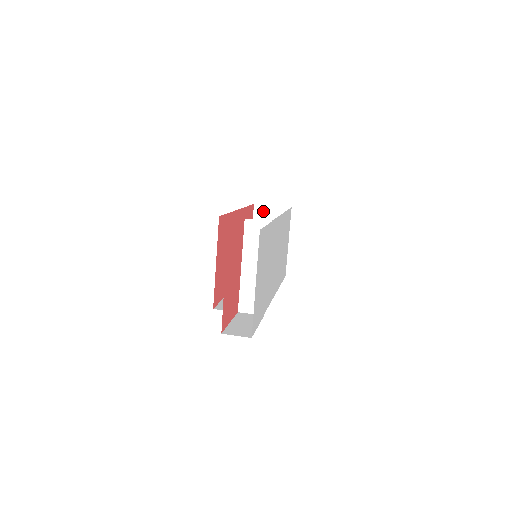
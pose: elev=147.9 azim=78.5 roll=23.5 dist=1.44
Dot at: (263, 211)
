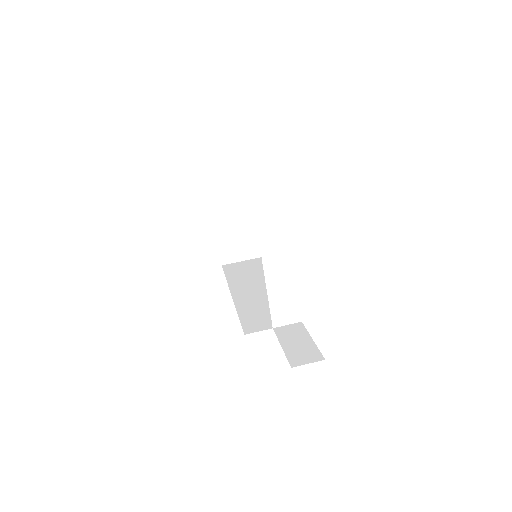
Dot at: (220, 196)
